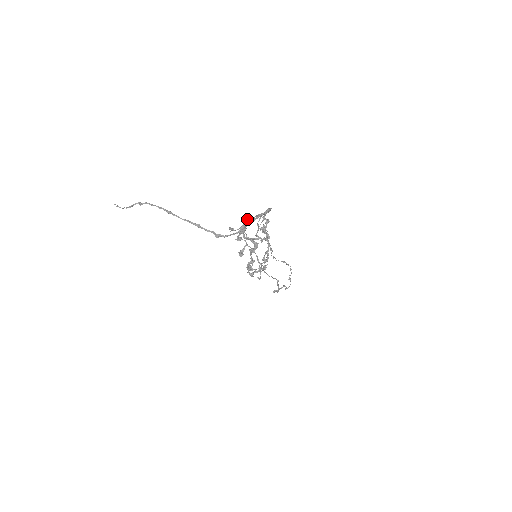
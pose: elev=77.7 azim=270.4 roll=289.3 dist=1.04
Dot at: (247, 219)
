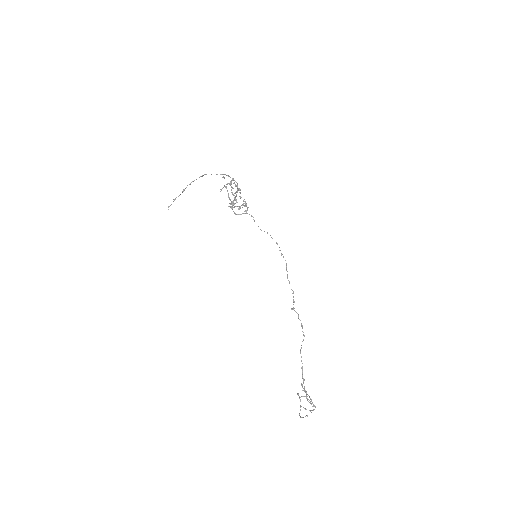
Dot at: (232, 202)
